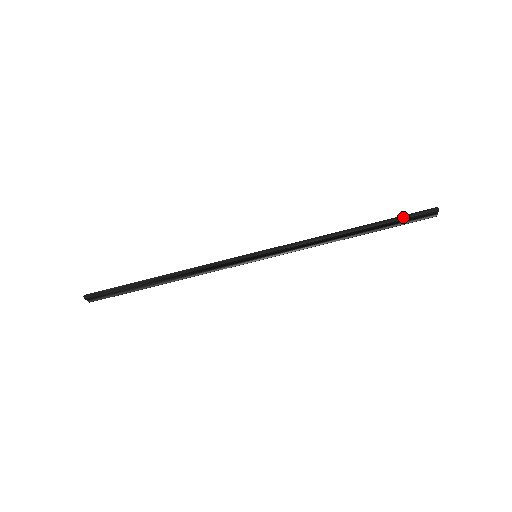
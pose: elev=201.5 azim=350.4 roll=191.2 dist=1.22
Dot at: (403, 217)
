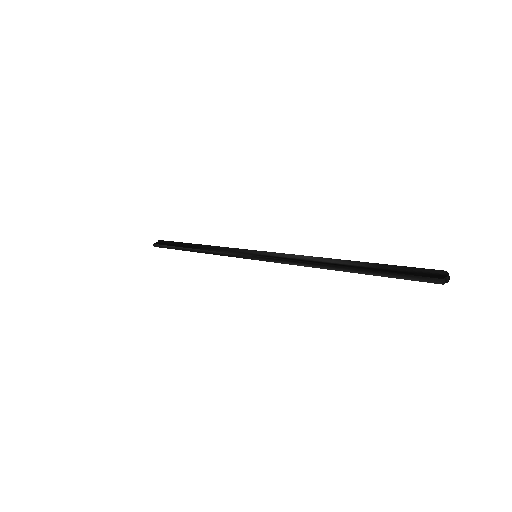
Dot at: (395, 276)
